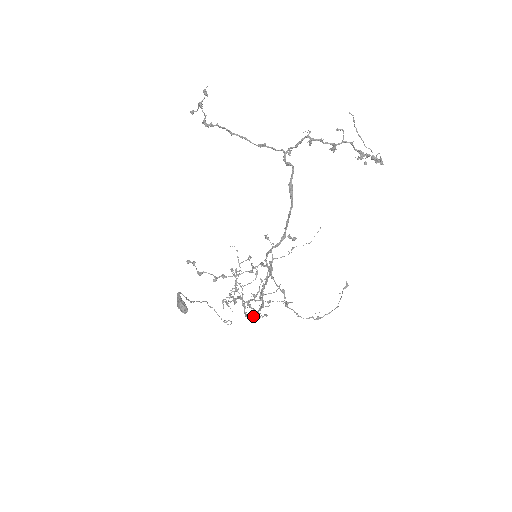
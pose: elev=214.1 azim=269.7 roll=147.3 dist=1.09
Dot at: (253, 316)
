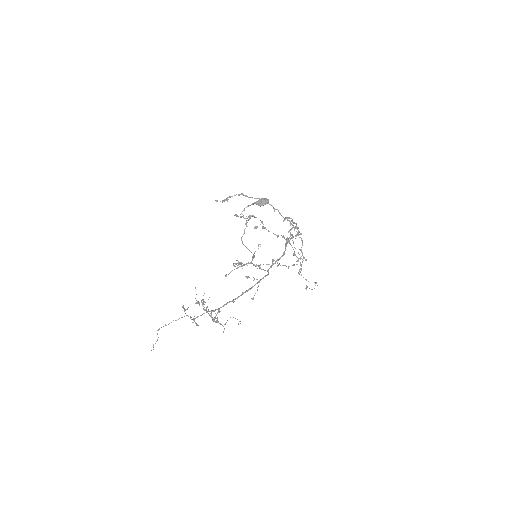
Dot at: (257, 279)
